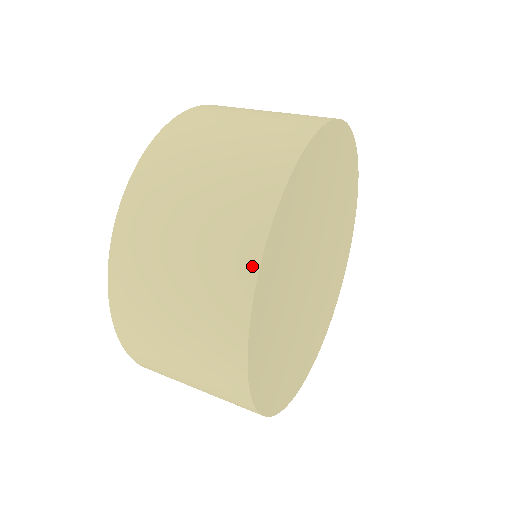
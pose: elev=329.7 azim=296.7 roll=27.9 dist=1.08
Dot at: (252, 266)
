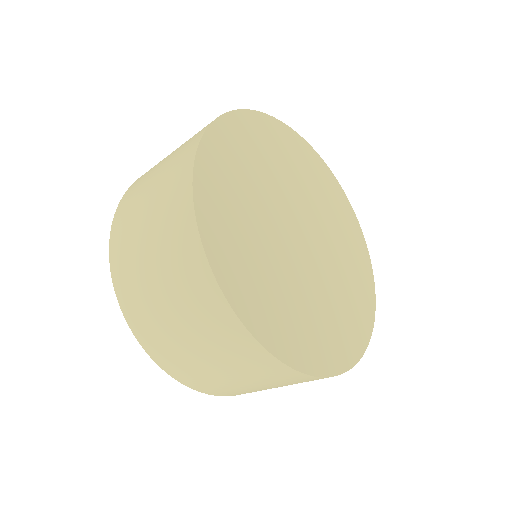
Dot at: occluded
